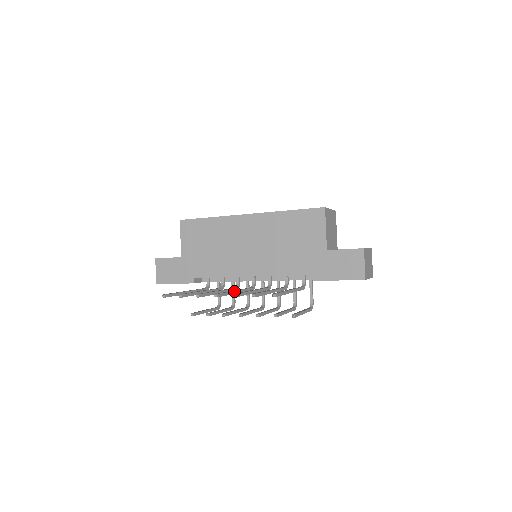
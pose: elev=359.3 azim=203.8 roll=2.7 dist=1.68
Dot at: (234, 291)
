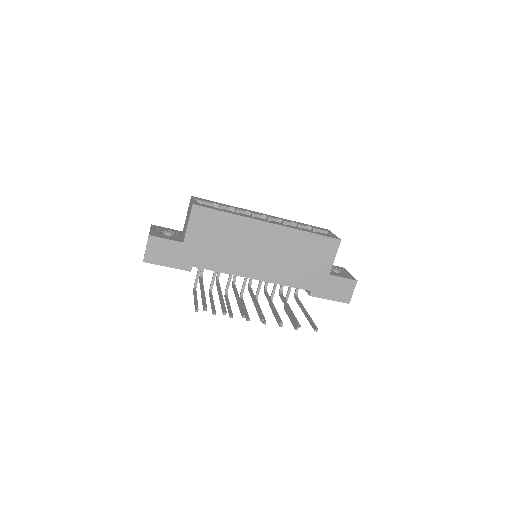
Dot at: occluded
